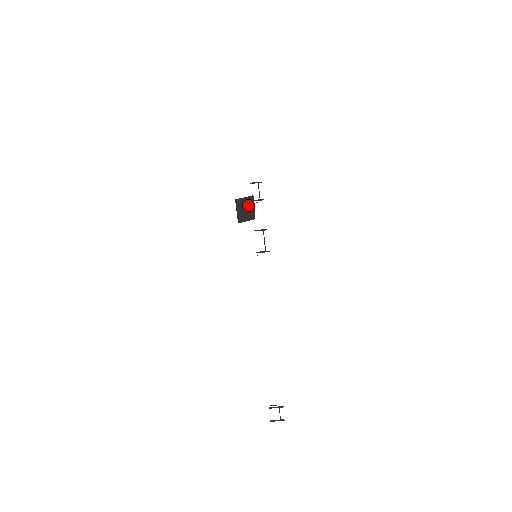
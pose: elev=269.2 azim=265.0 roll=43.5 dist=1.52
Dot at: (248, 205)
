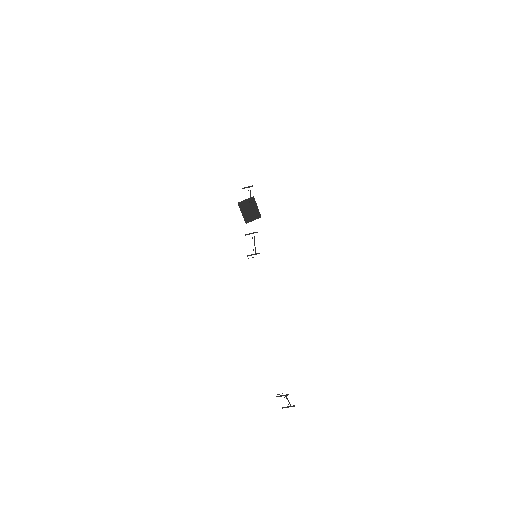
Dot at: (251, 206)
